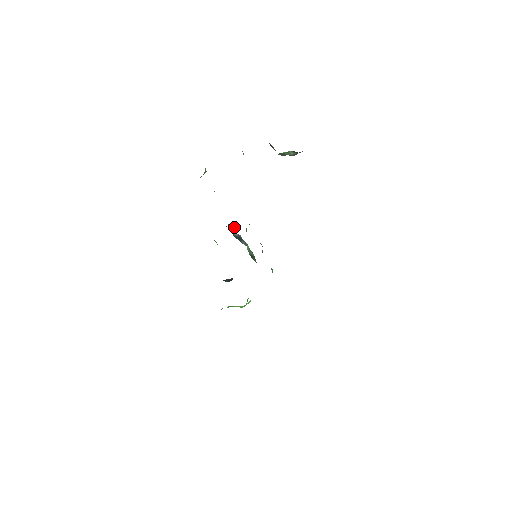
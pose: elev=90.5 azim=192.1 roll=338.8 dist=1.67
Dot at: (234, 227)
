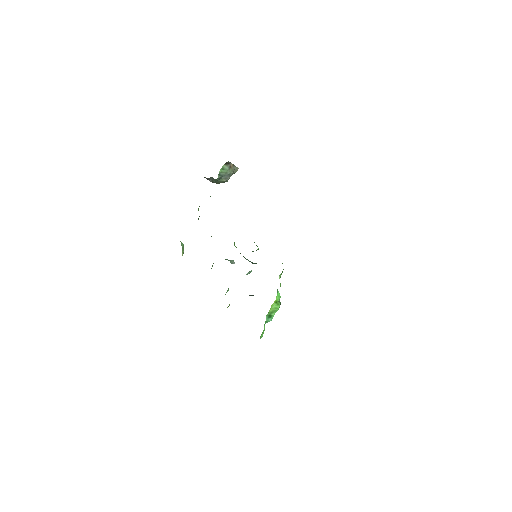
Dot at: (229, 260)
